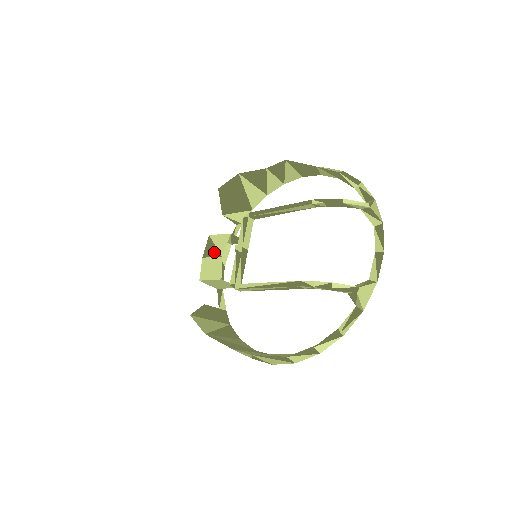
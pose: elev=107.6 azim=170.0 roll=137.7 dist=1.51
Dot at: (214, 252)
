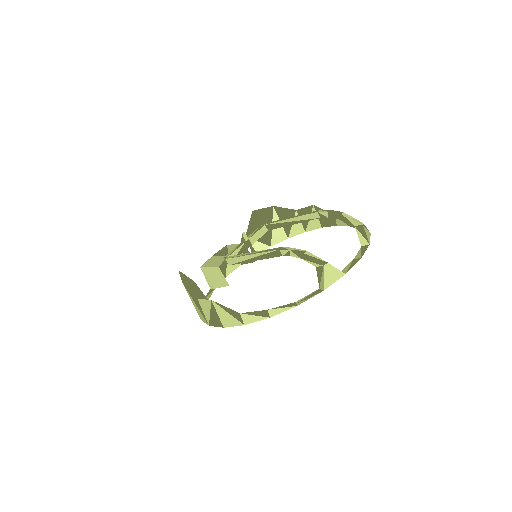
Dot at: (224, 253)
